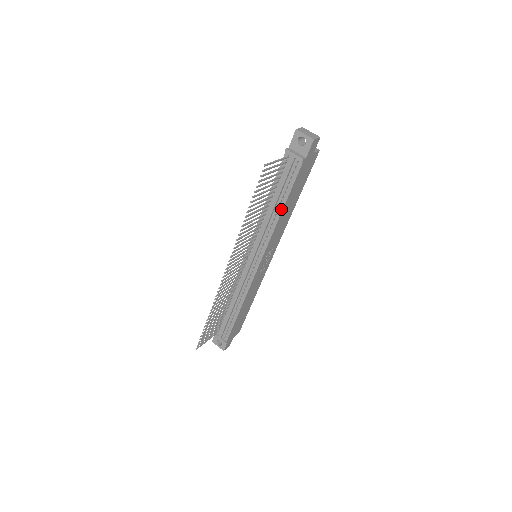
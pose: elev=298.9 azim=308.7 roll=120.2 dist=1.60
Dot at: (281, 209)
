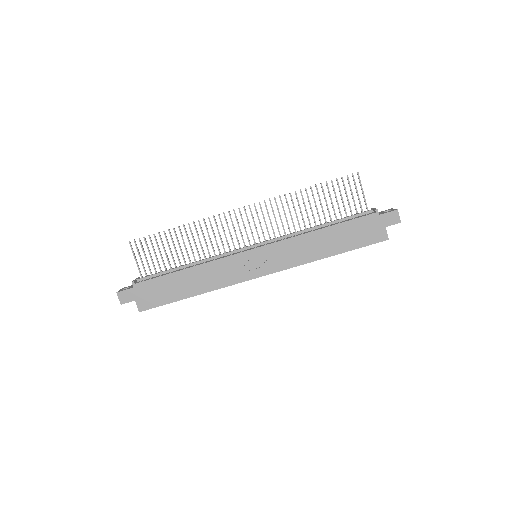
Dot at: (322, 228)
